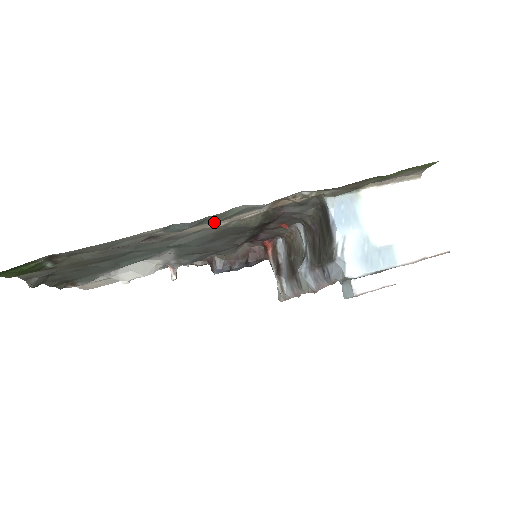
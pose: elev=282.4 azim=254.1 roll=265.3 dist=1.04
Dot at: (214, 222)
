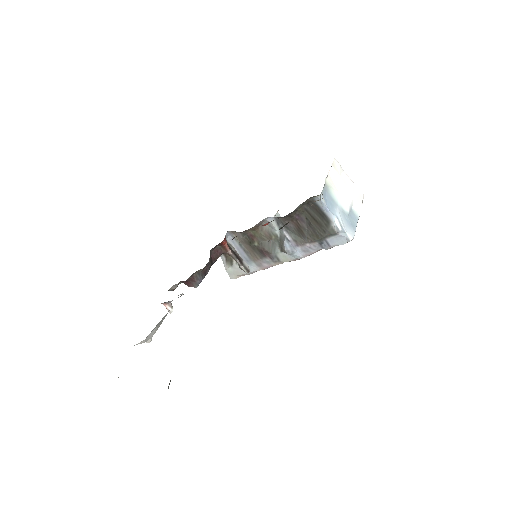
Dot at: occluded
